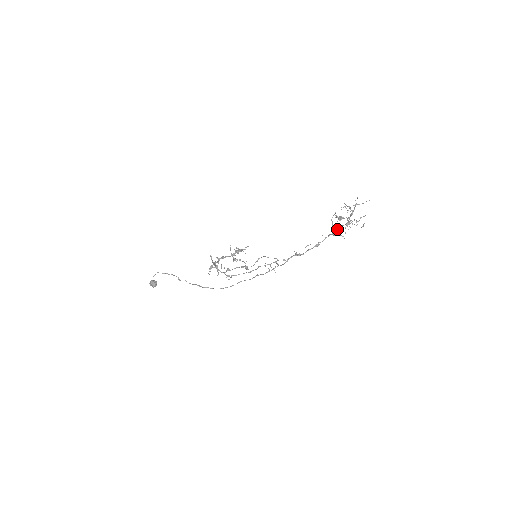
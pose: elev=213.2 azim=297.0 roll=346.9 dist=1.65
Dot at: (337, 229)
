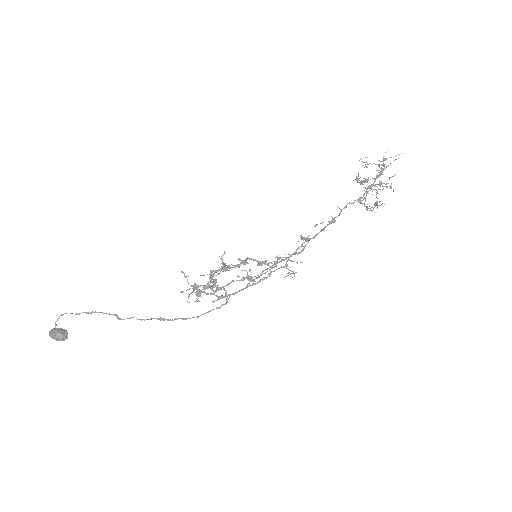
Dot at: occluded
